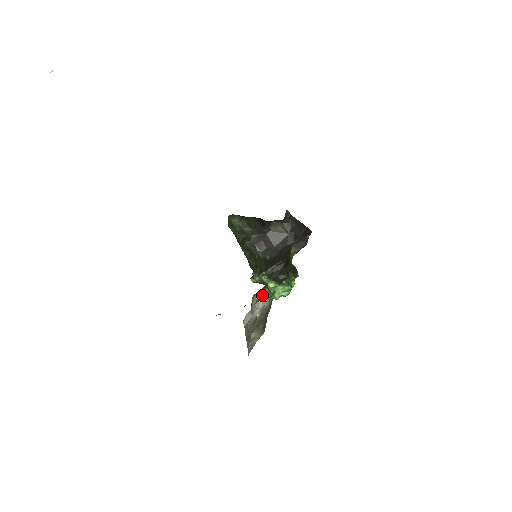
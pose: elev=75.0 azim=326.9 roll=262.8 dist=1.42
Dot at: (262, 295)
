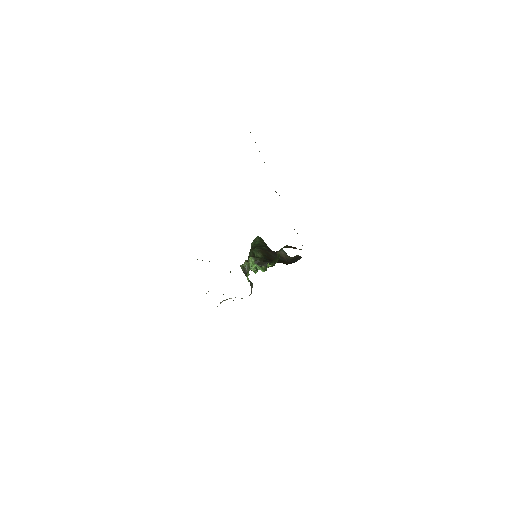
Dot at: occluded
